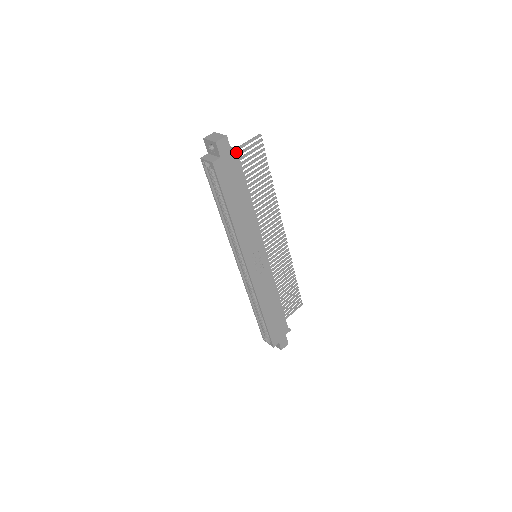
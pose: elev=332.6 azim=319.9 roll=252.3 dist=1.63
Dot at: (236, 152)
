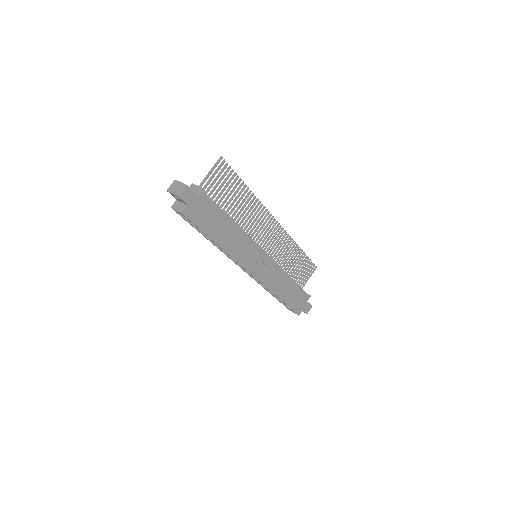
Dot at: (201, 192)
